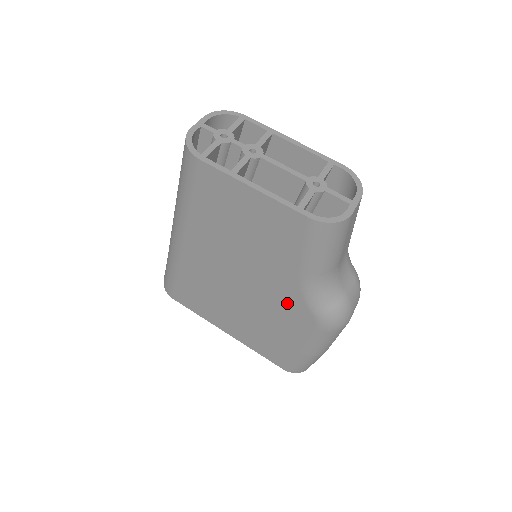
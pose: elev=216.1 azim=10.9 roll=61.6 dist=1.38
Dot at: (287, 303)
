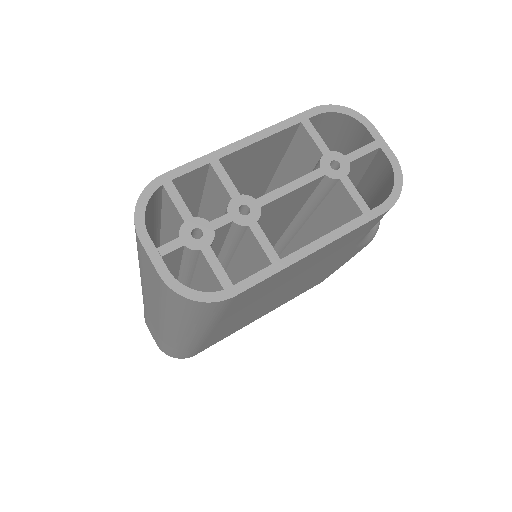
Dot at: (336, 262)
